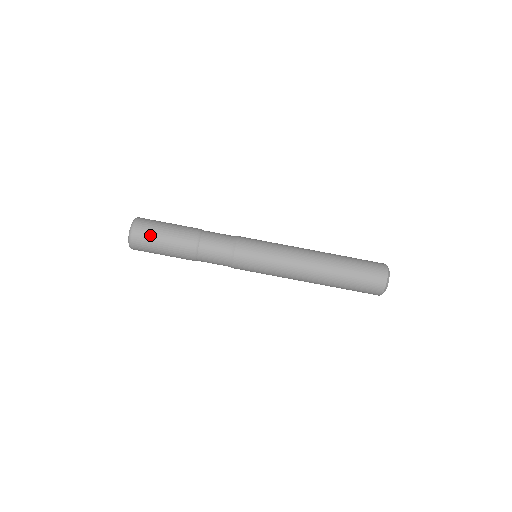
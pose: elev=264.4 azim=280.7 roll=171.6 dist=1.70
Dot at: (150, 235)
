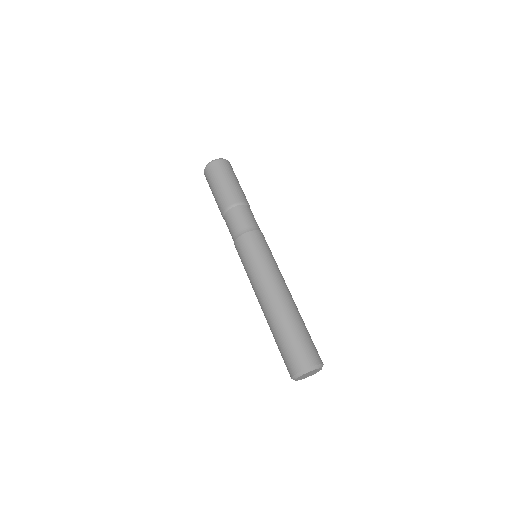
Dot at: (226, 171)
